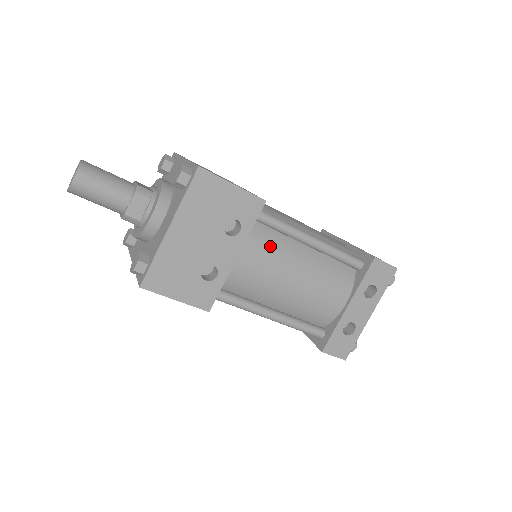
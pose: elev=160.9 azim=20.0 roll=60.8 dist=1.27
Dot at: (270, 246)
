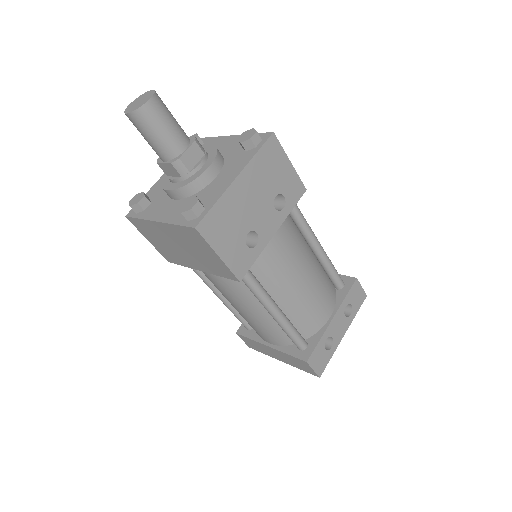
Dot at: (294, 236)
